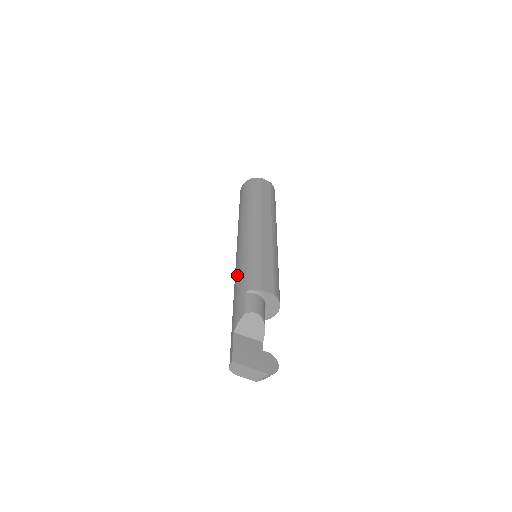
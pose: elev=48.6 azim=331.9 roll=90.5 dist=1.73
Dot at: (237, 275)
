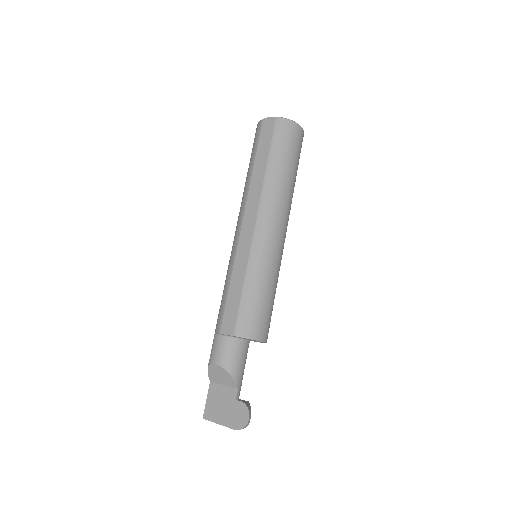
Dot at: occluded
